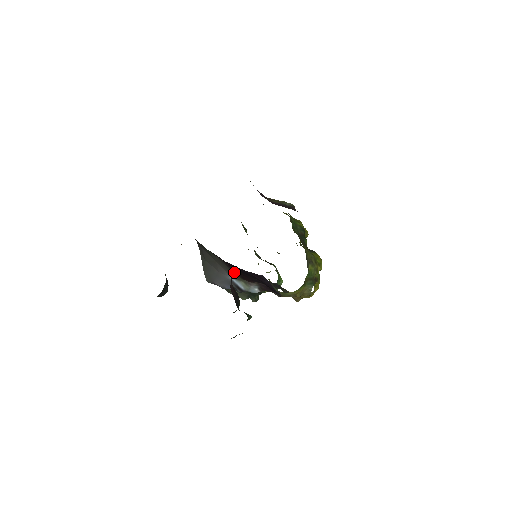
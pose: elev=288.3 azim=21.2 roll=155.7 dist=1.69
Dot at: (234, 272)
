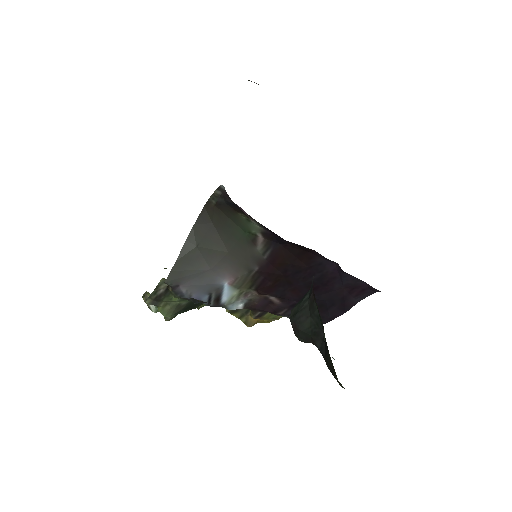
Dot at: (254, 275)
